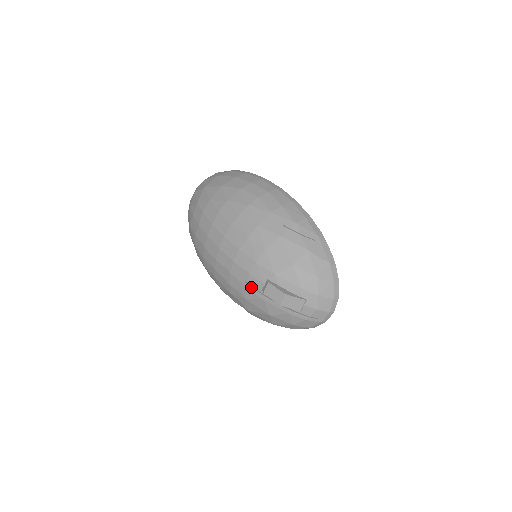
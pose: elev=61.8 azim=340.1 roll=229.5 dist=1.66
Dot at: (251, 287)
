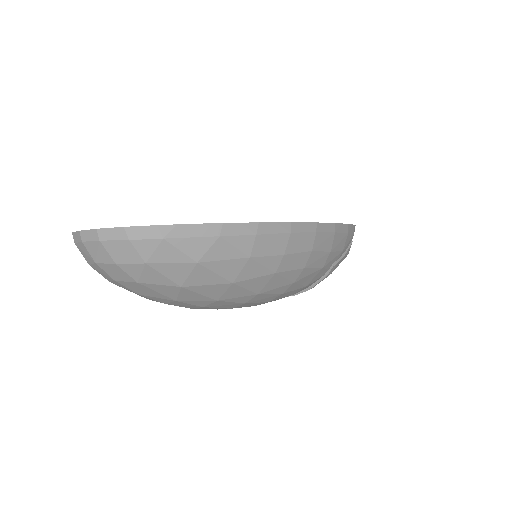
Dot at: occluded
